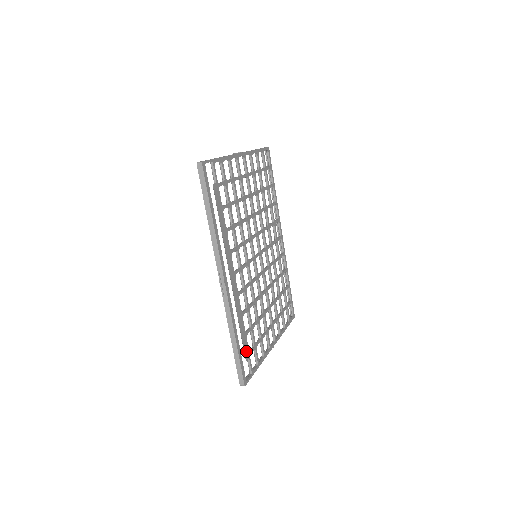
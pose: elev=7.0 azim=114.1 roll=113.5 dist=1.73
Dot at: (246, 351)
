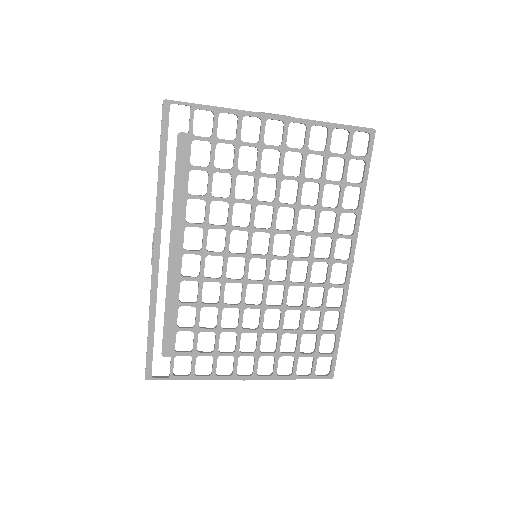
Dot at: (168, 346)
